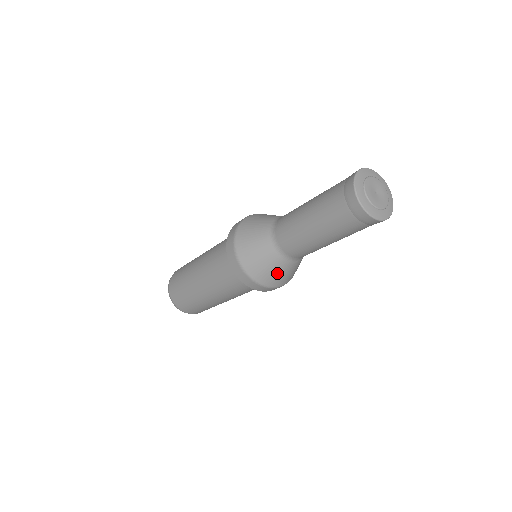
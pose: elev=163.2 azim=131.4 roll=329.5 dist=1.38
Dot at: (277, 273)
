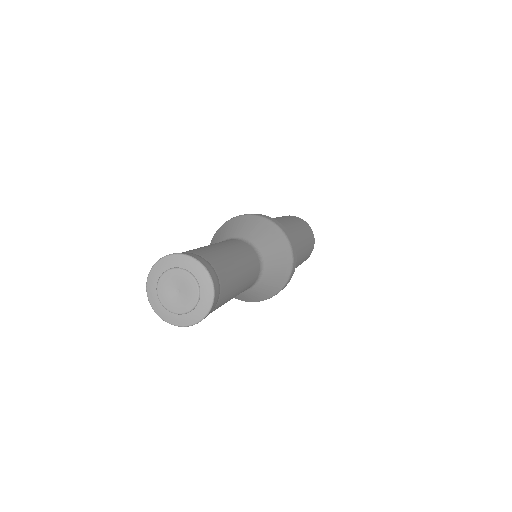
Dot at: occluded
